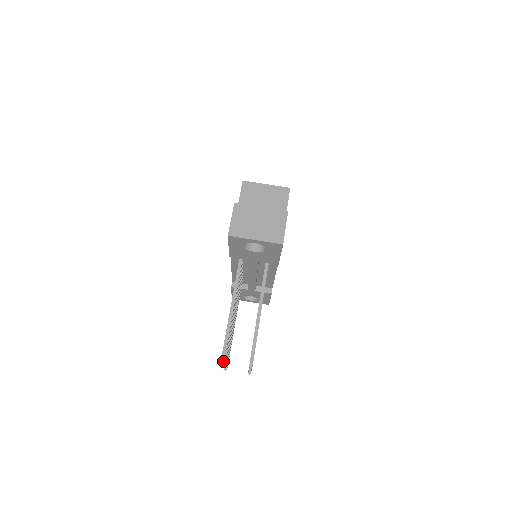
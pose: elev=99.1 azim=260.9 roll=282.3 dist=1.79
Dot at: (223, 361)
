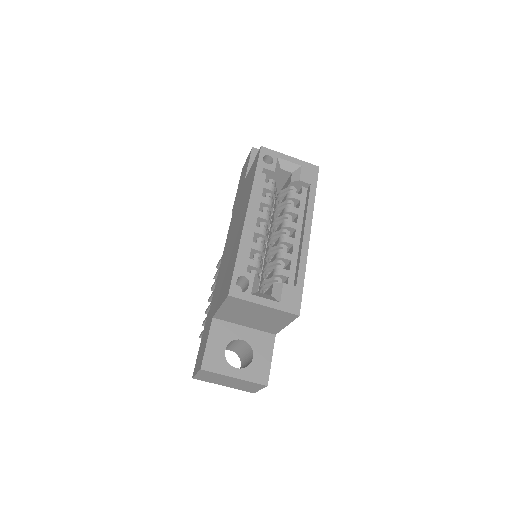
Dot at: occluded
